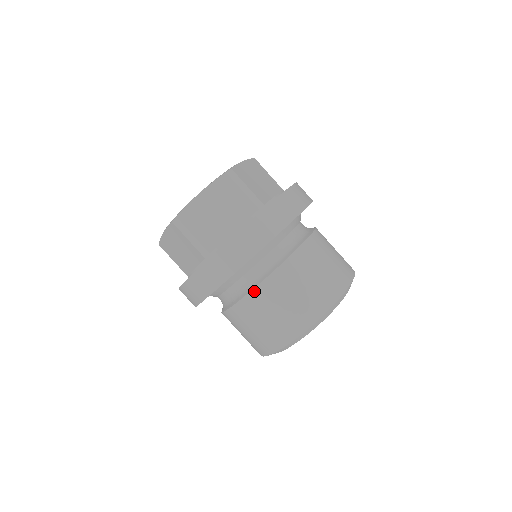
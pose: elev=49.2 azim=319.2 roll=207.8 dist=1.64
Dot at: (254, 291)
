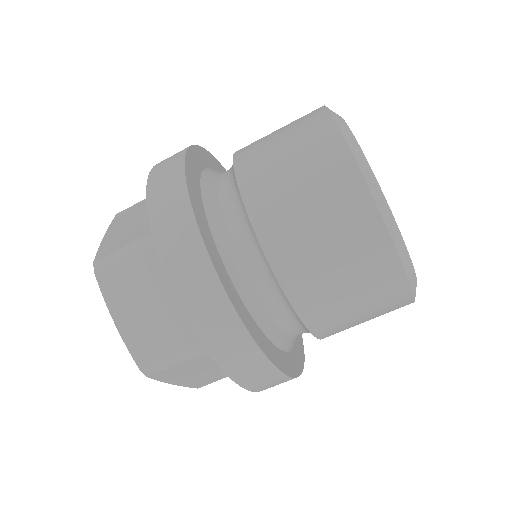
Dot at: occluded
